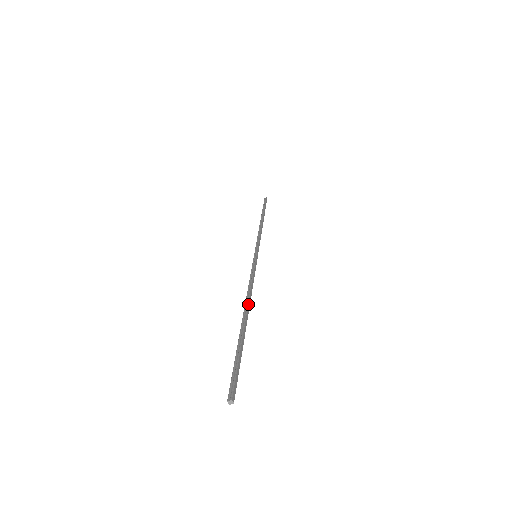
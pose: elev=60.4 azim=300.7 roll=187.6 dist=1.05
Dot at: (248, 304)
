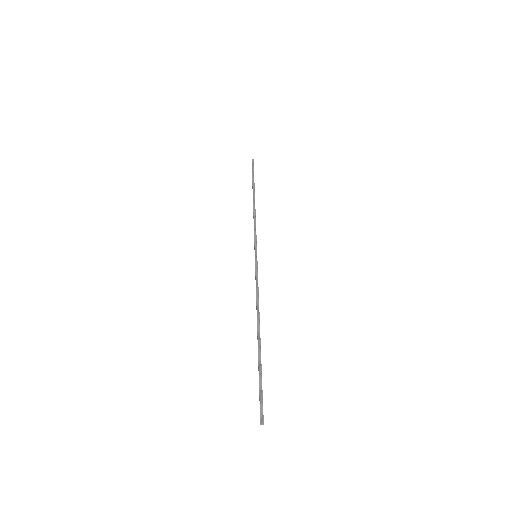
Dot at: occluded
